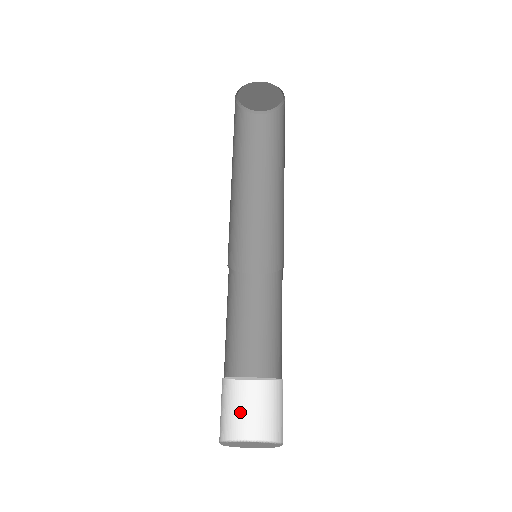
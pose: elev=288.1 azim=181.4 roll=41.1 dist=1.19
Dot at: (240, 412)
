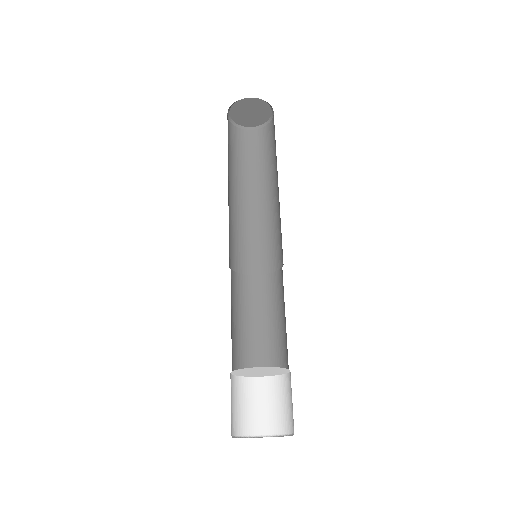
Dot at: (232, 407)
